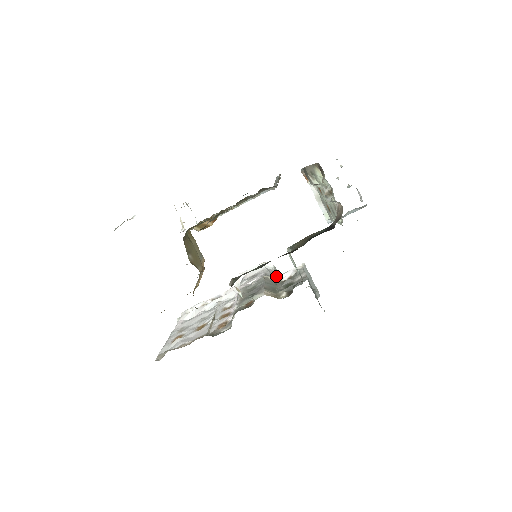
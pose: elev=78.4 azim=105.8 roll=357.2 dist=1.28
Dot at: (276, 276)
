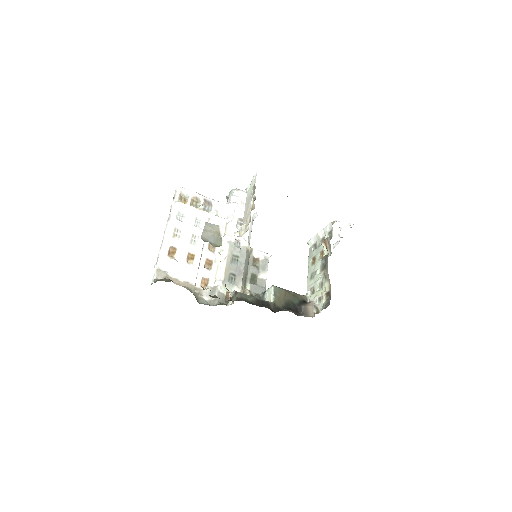
Dot at: occluded
